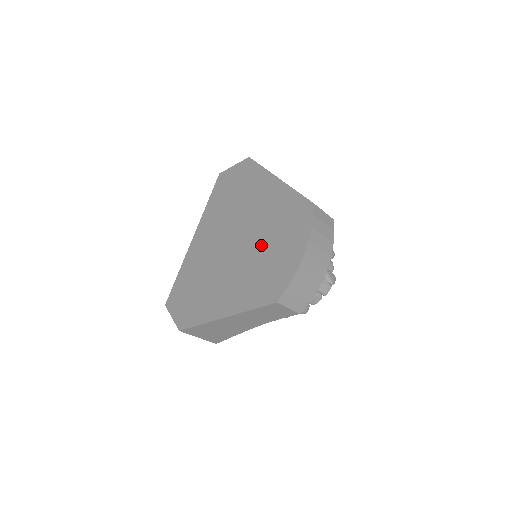
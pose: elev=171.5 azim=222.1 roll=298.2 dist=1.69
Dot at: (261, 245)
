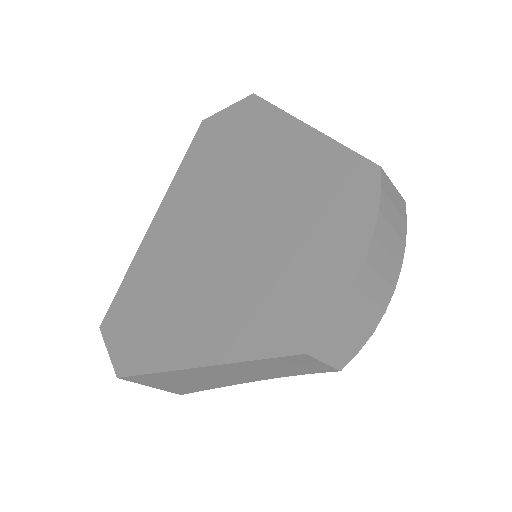
Dot at: (273, 239)
